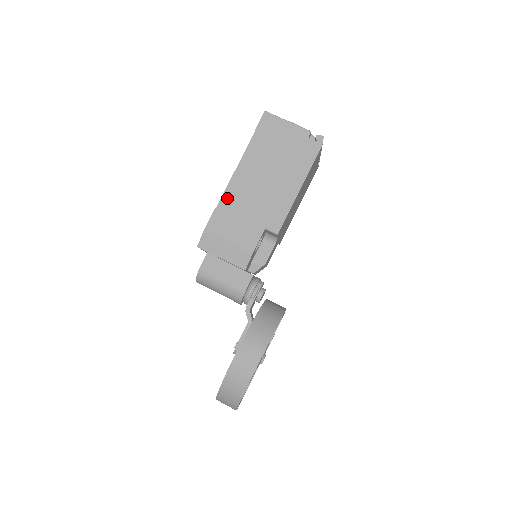
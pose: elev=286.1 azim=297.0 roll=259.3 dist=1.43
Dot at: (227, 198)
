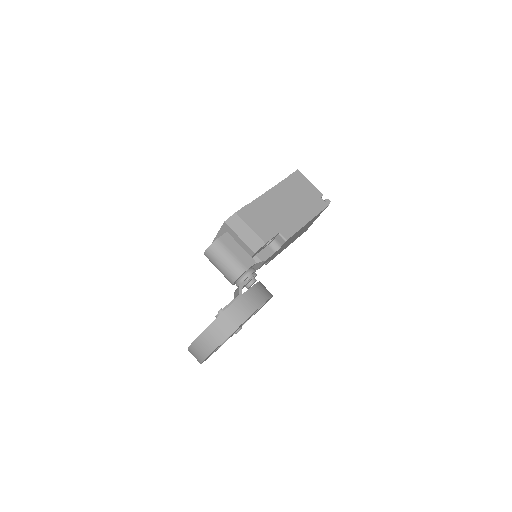
Dot at: (258, 202)
